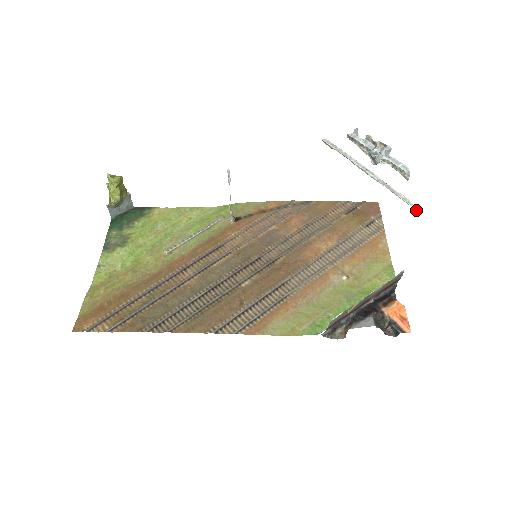
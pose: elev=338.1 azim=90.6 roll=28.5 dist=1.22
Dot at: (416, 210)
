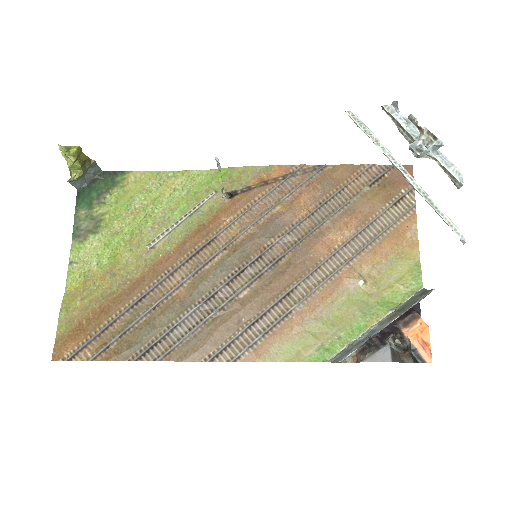
Dot at: (463, 243)
